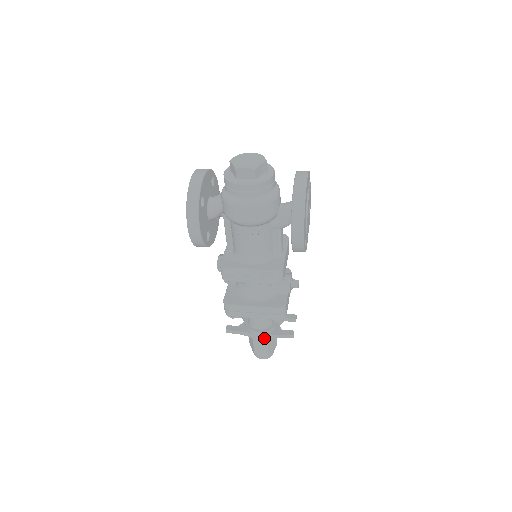
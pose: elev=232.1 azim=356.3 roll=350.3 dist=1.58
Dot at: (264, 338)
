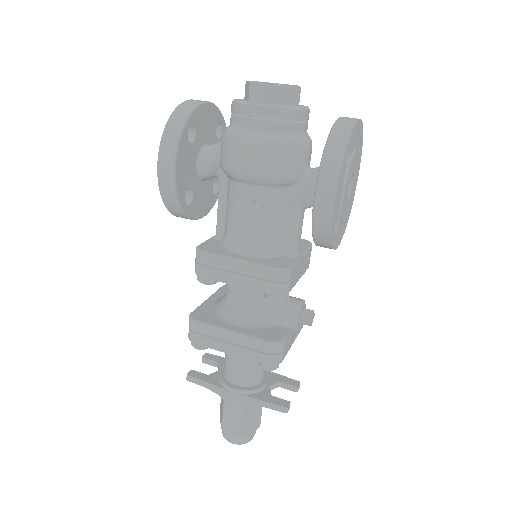
Dot at: (241, 402)
